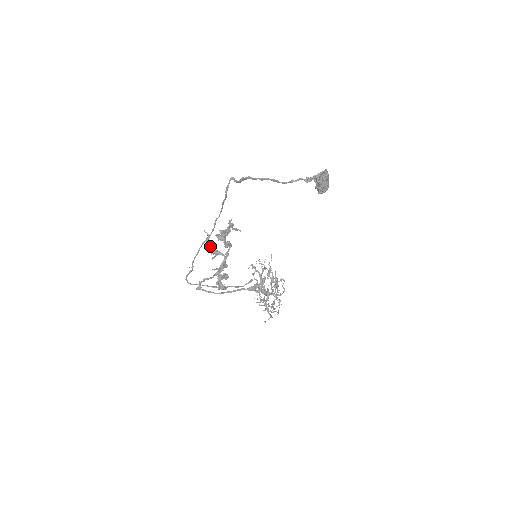
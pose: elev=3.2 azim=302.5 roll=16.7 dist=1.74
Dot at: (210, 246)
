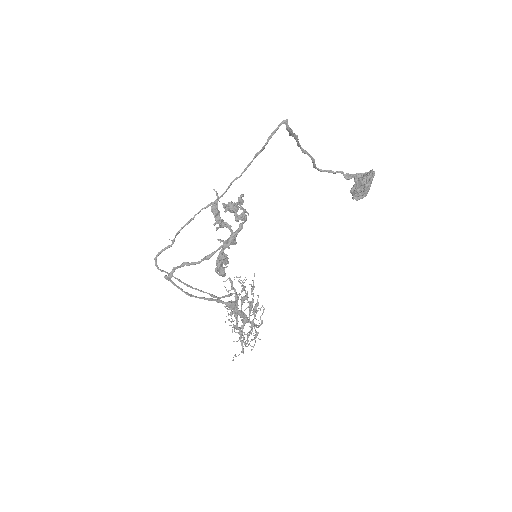
Dot at: (217, 211)
